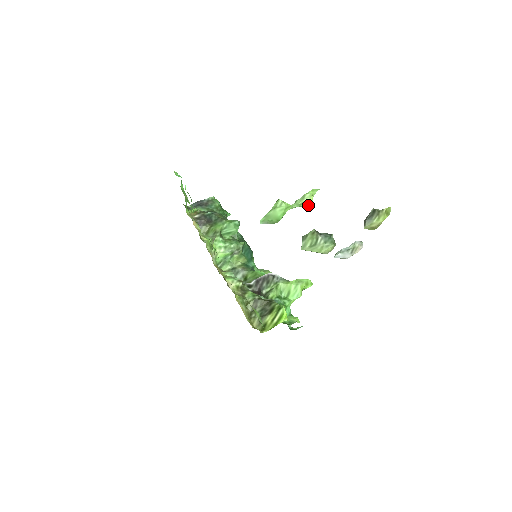
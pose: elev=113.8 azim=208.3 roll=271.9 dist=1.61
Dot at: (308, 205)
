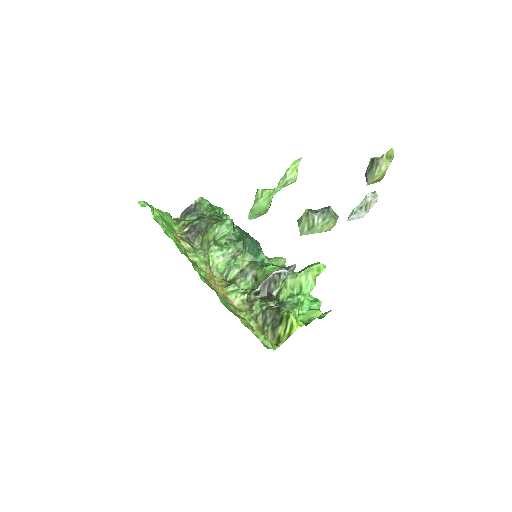
Dot at: (294, 181)
